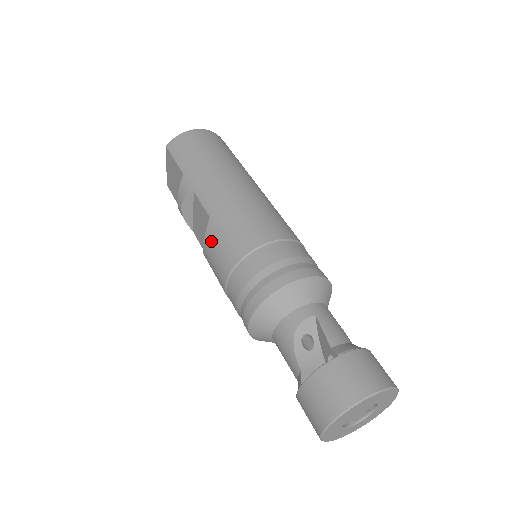
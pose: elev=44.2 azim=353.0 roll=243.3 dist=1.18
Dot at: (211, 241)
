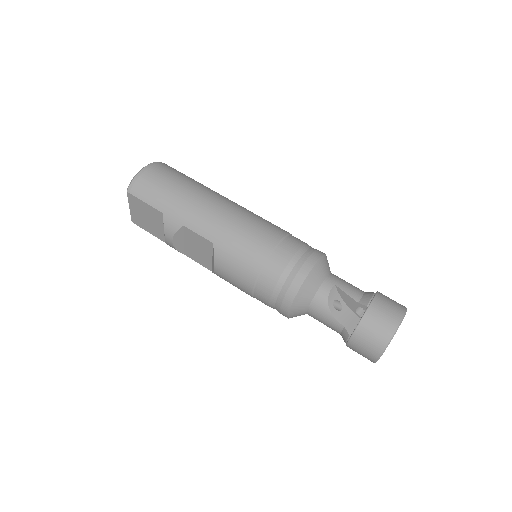
Dot at: (224, 262)
